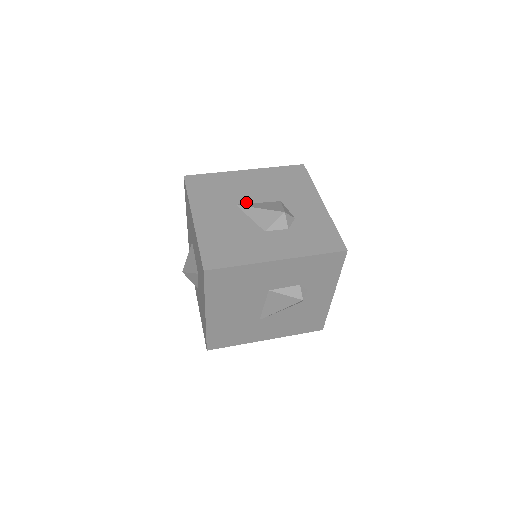
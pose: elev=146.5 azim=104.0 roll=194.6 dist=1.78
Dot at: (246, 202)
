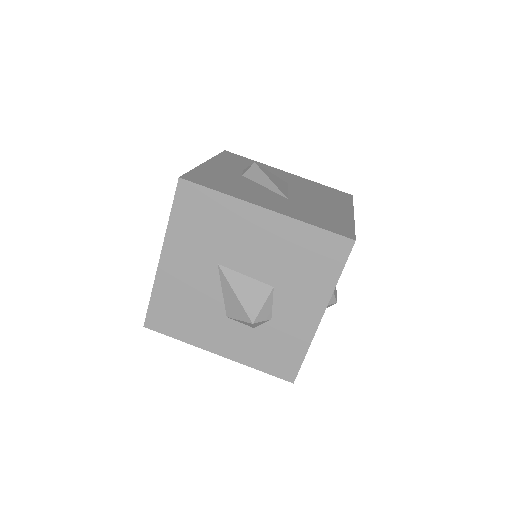
Dot at: (232, 267)
